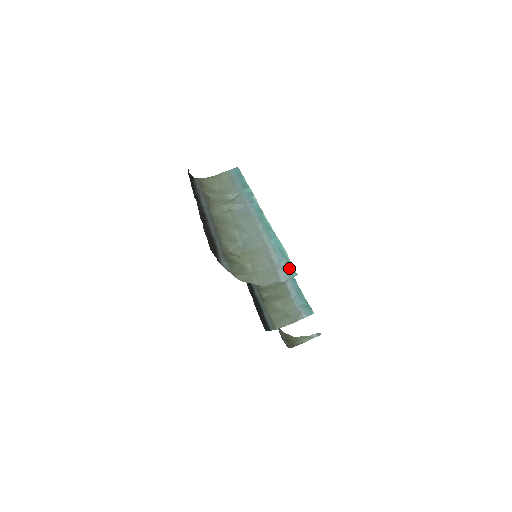
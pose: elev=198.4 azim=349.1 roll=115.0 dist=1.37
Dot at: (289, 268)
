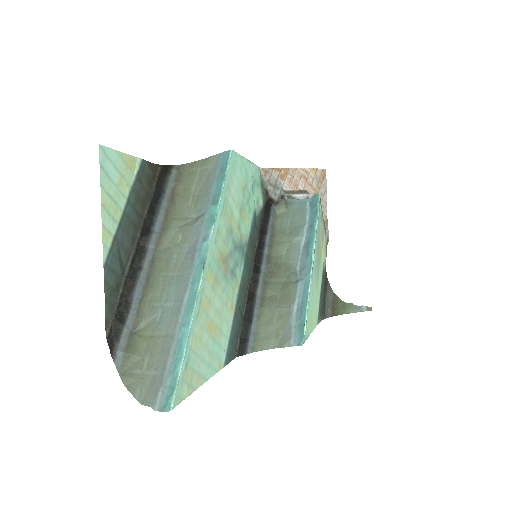
Dot at: (169, 393)
